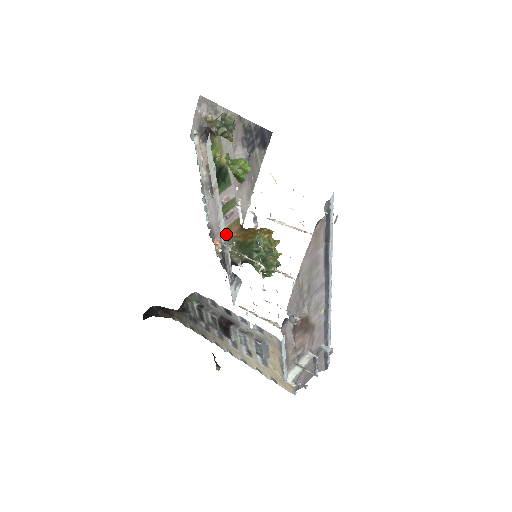
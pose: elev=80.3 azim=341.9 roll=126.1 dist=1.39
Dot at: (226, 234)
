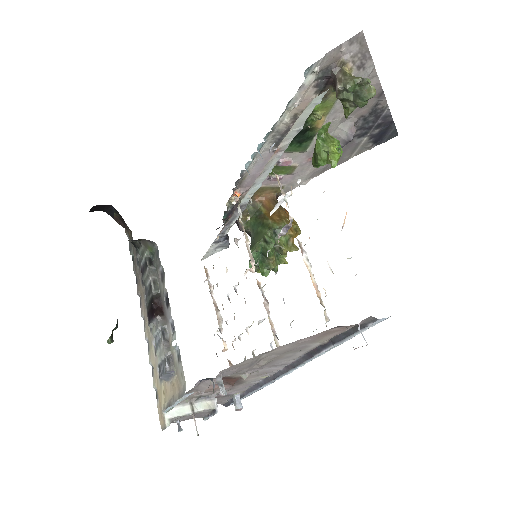
Dot at: (255, 192)
